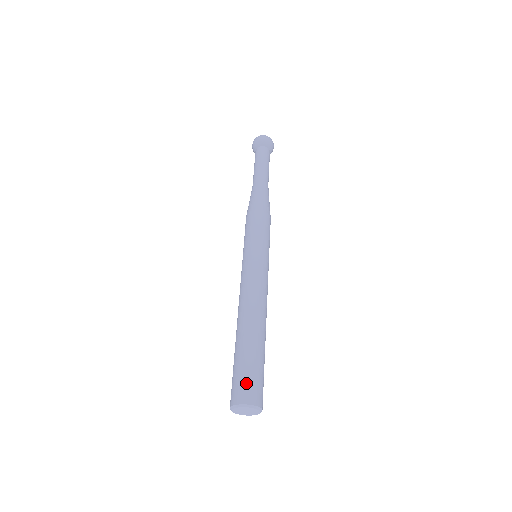
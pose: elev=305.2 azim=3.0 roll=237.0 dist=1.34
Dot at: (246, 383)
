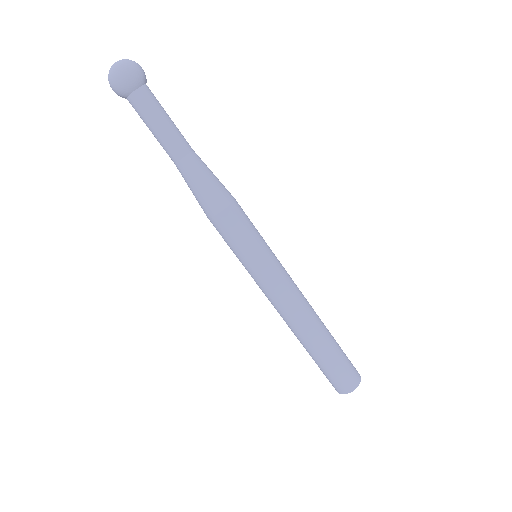
Dot at: (351, 370)
